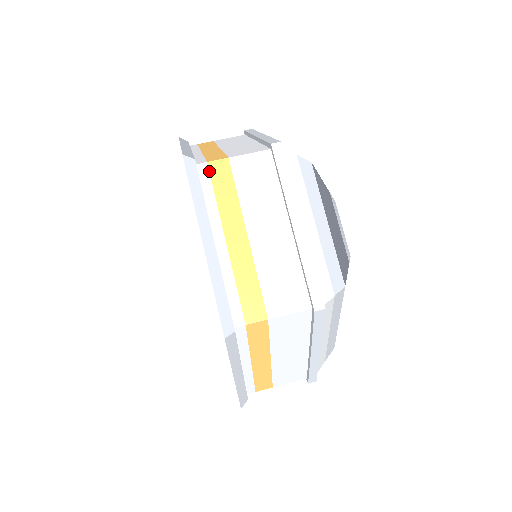
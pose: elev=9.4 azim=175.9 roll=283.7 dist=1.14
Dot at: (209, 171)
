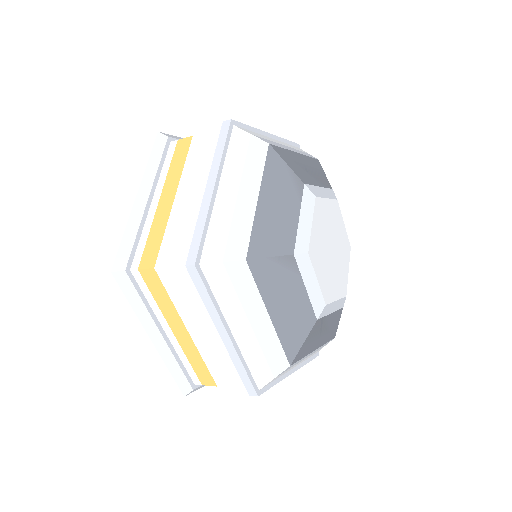
Dot at: (176, 146)
